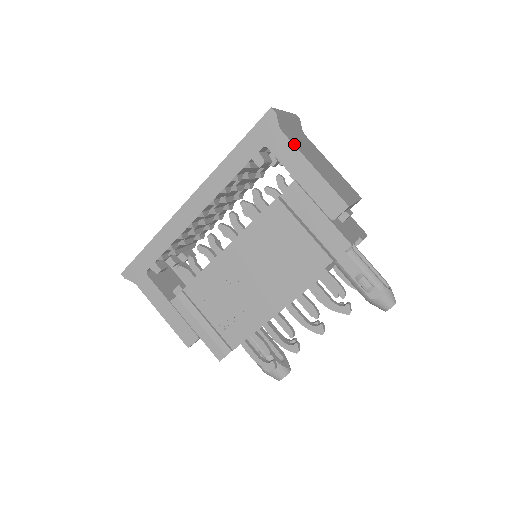
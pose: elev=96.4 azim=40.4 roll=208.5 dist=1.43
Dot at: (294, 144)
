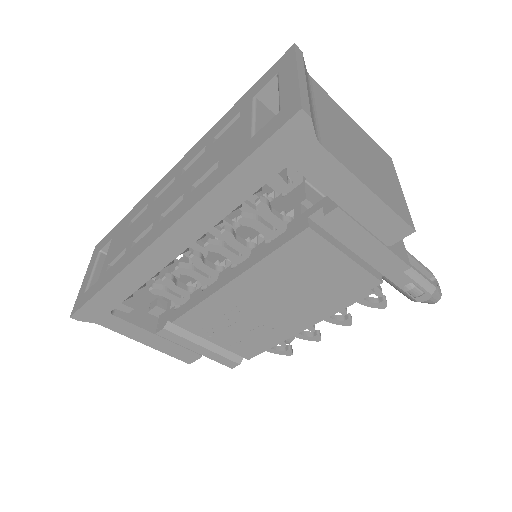
Dot at: (339, 159)
